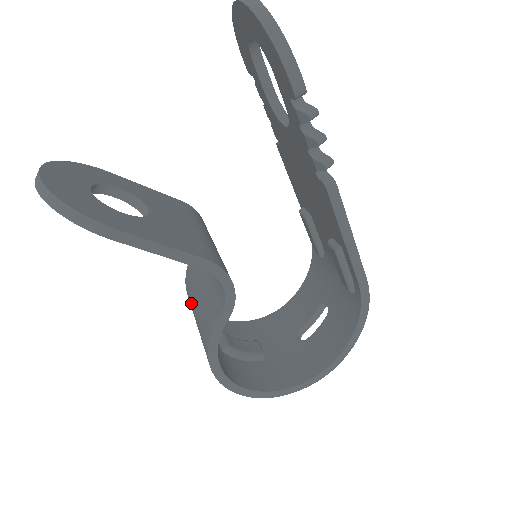
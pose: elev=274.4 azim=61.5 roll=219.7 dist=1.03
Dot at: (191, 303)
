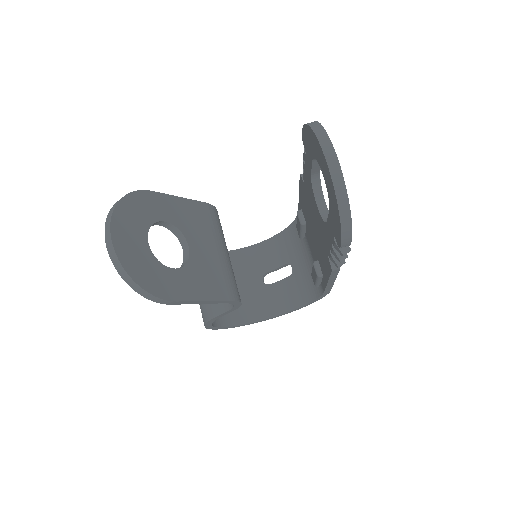
Dot at: occluded
